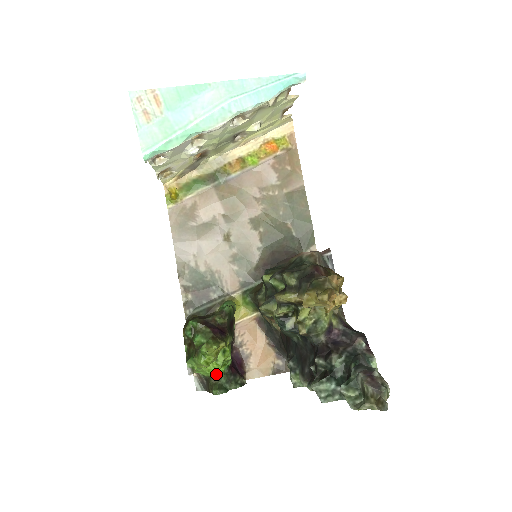
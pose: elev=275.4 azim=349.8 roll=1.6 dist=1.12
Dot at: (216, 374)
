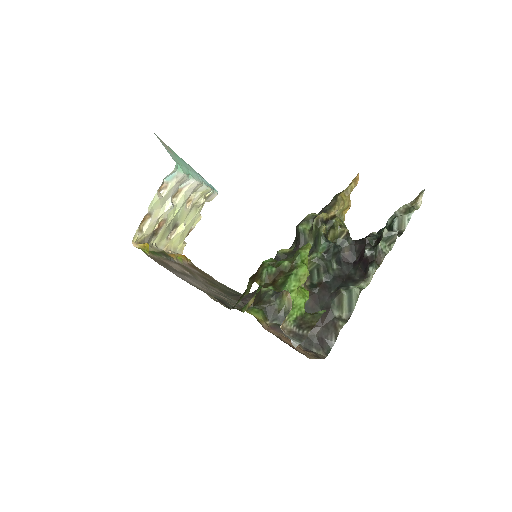
Dot at: (305, 312)
